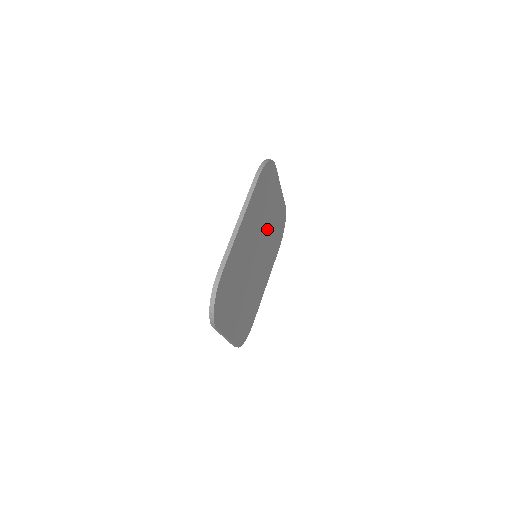
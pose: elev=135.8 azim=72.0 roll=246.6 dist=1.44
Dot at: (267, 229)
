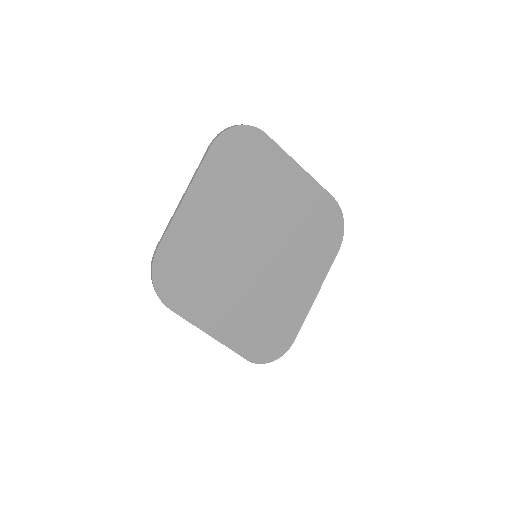
Dot at: (280, 275)
